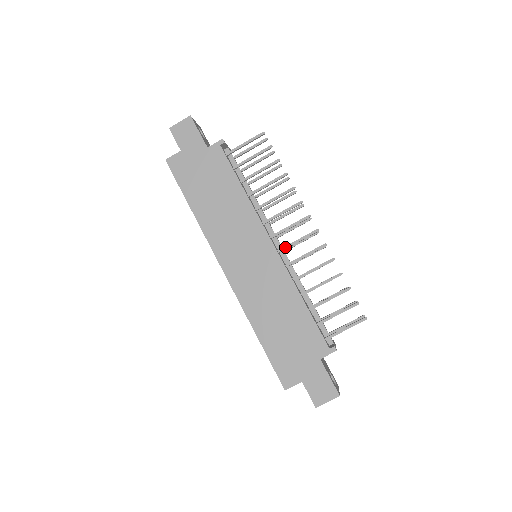
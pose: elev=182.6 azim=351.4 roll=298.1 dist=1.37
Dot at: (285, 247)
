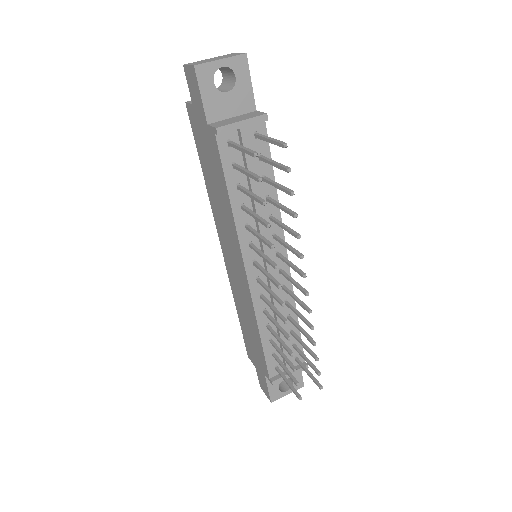
Dot at: (261, 284)
